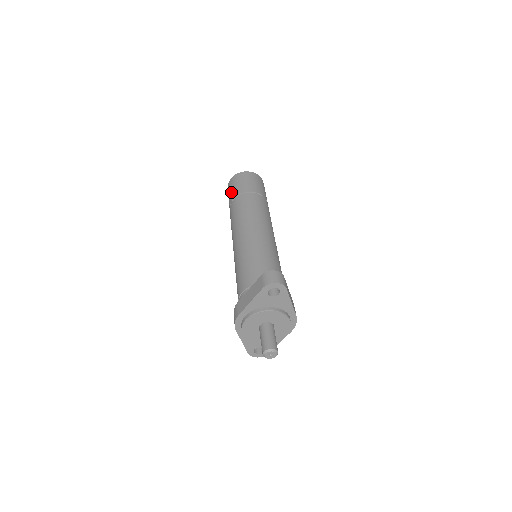
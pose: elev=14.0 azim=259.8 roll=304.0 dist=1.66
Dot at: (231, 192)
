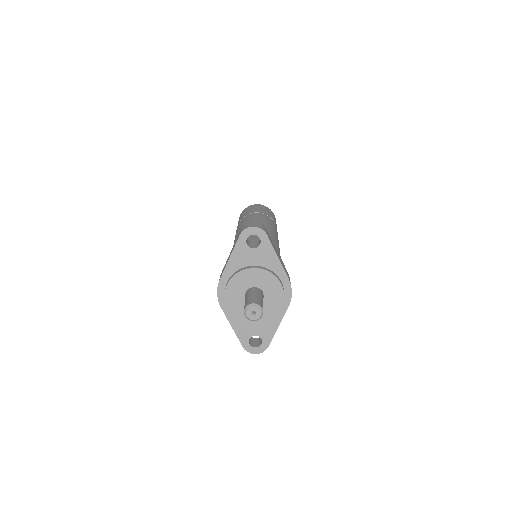
Dot at: (238, 221)
